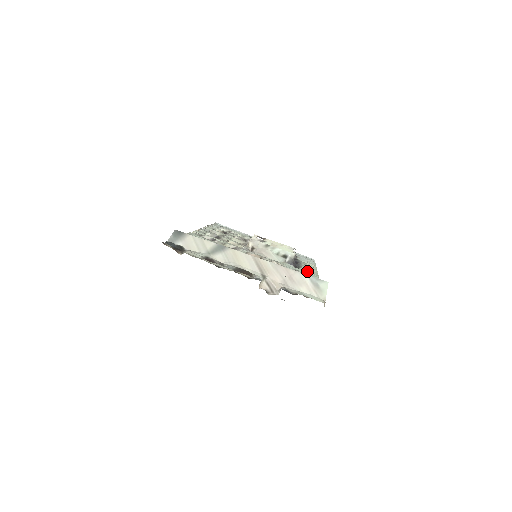
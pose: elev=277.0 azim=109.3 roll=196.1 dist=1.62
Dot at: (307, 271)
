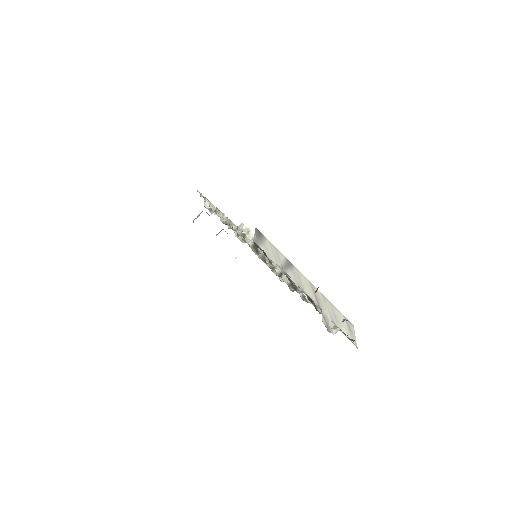
Dot at: occluded
